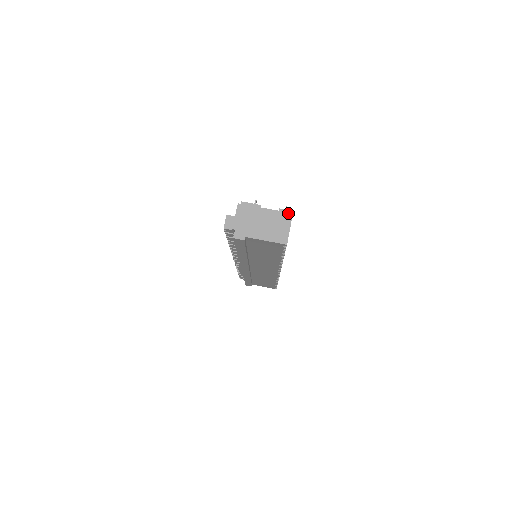
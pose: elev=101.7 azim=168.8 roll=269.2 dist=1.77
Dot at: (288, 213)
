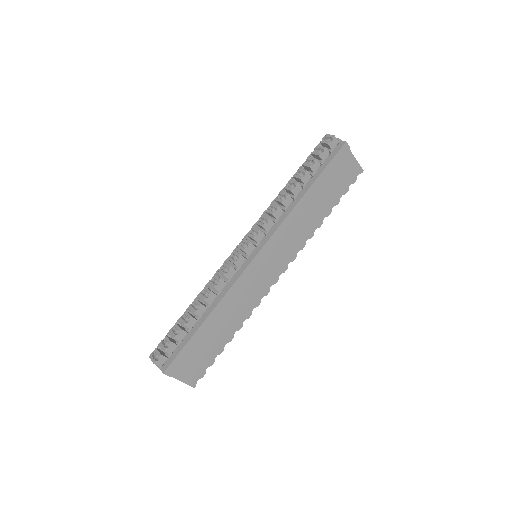
Dot at: occluded
